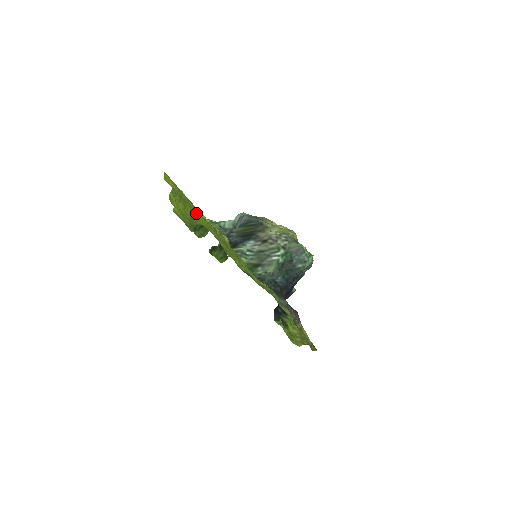
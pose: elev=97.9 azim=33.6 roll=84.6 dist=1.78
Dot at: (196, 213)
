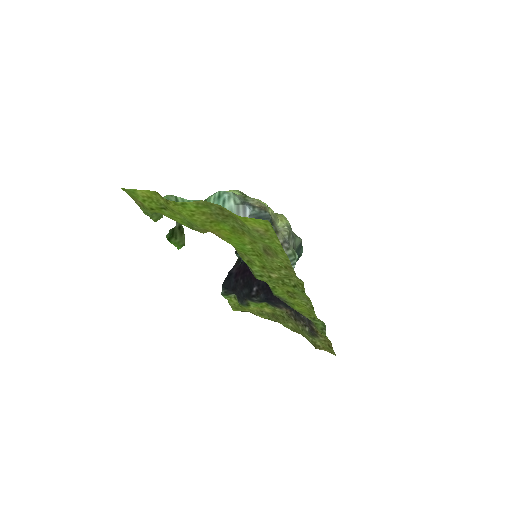
Dot at: (242, 240)
